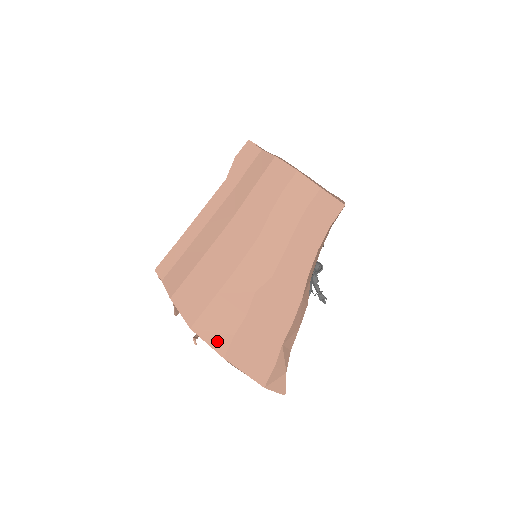
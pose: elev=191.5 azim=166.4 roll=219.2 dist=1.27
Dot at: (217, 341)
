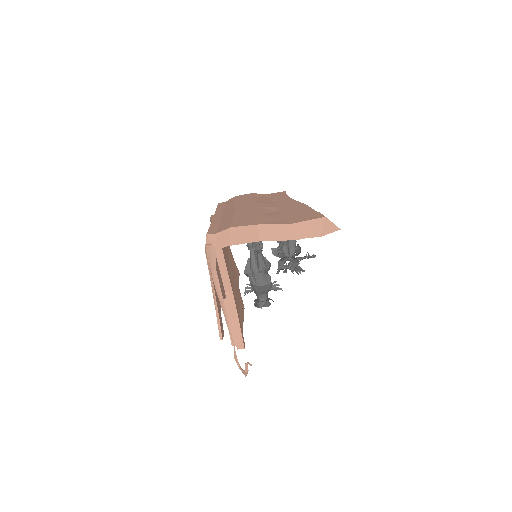
Dot at: (278, 222)
